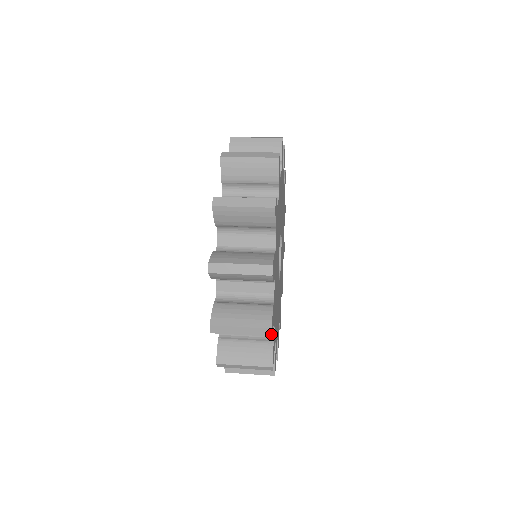
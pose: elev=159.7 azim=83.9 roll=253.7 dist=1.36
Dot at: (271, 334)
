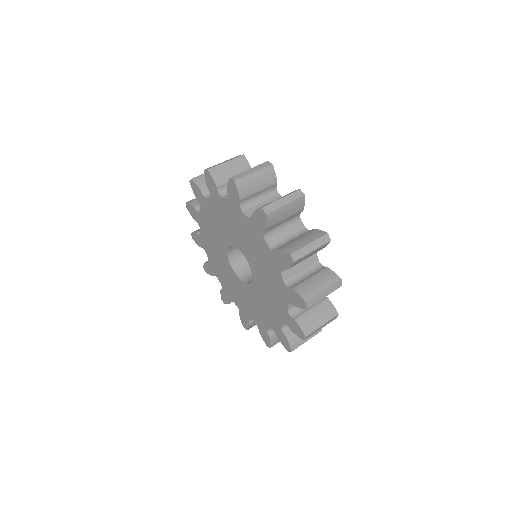
Dot at: (320, 331)
